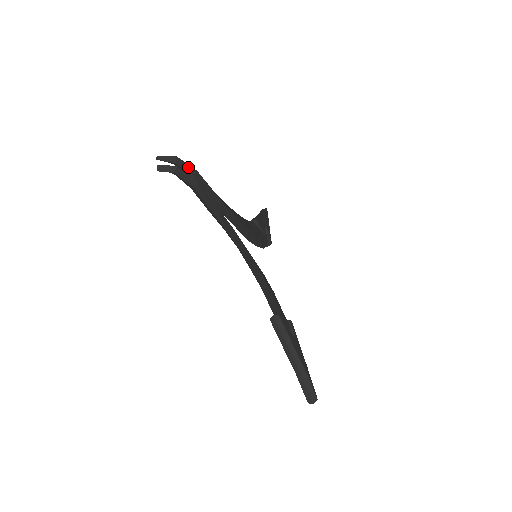
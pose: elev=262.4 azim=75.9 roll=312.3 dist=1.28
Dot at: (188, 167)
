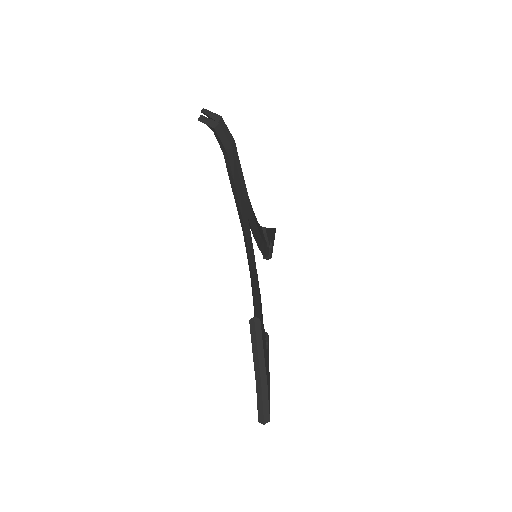
Dot at: (228, 132)
